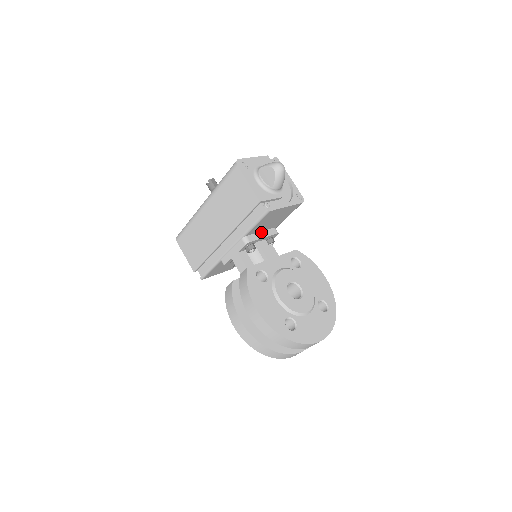
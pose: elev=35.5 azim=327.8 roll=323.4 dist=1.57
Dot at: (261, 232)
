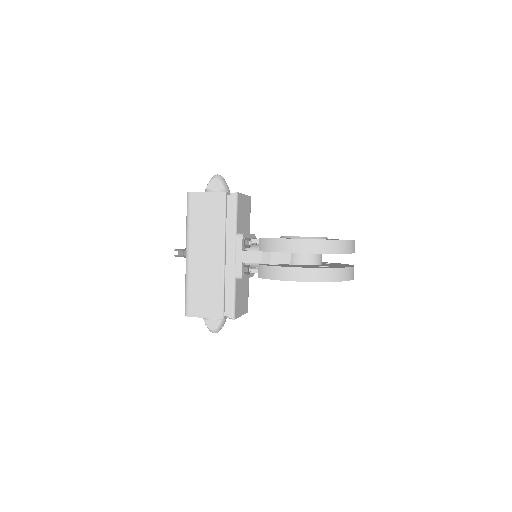
Dot at: occluded
